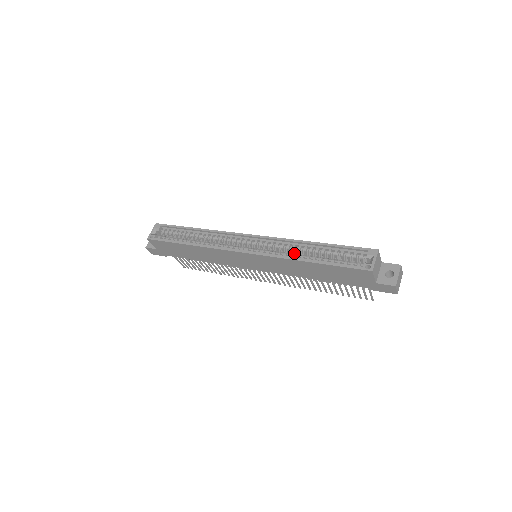
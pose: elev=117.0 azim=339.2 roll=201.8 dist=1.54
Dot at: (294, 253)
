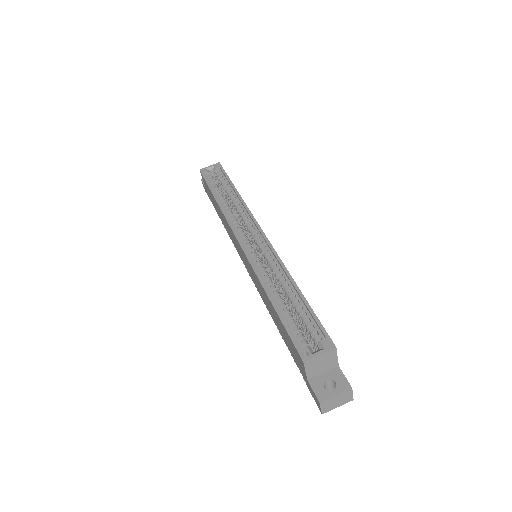
Dot at: (276, 280)
